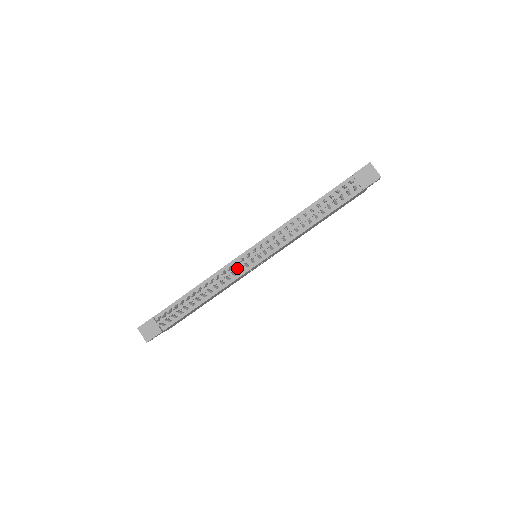
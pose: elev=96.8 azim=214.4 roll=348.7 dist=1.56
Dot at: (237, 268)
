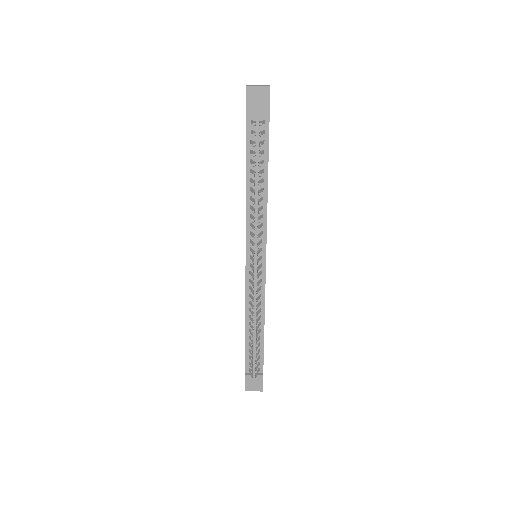
Dot at: (257, 288)
